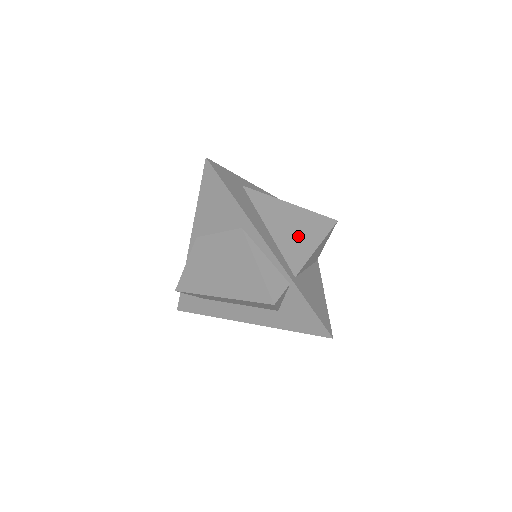
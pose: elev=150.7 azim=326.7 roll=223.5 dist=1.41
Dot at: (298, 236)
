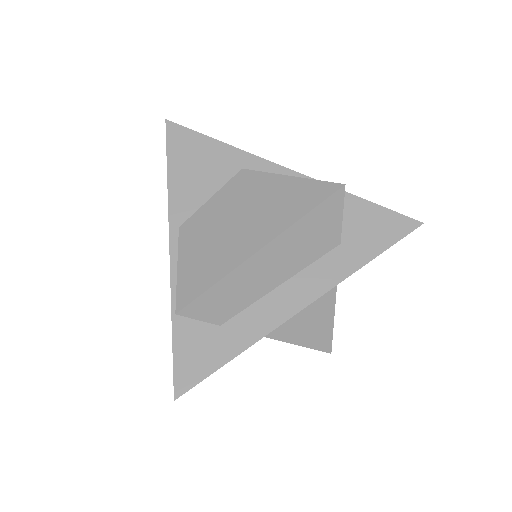
Dot at: occluded
